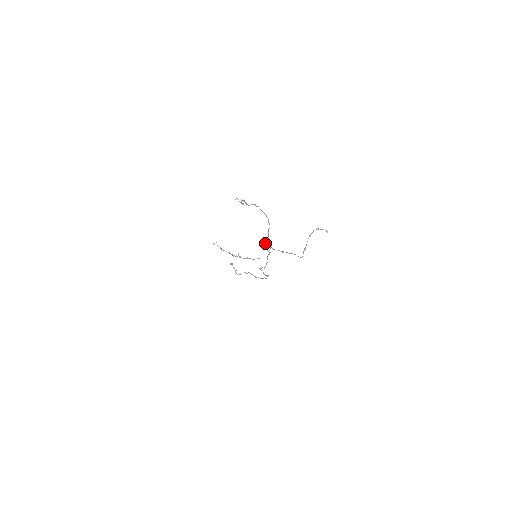
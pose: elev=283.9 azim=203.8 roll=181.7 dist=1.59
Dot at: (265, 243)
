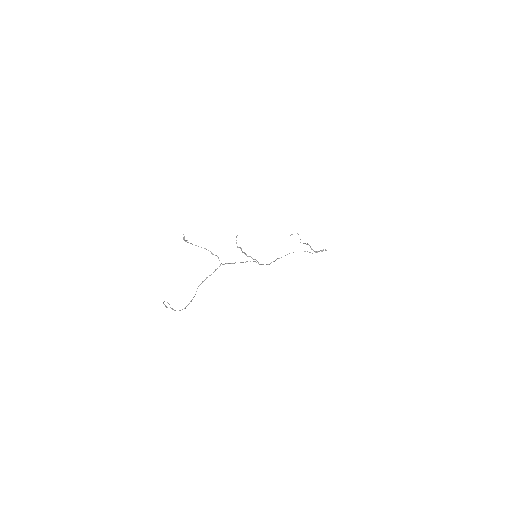
Dot at: (223, 264)
